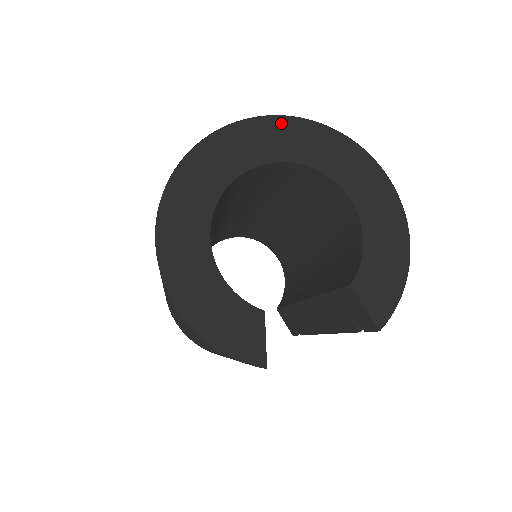
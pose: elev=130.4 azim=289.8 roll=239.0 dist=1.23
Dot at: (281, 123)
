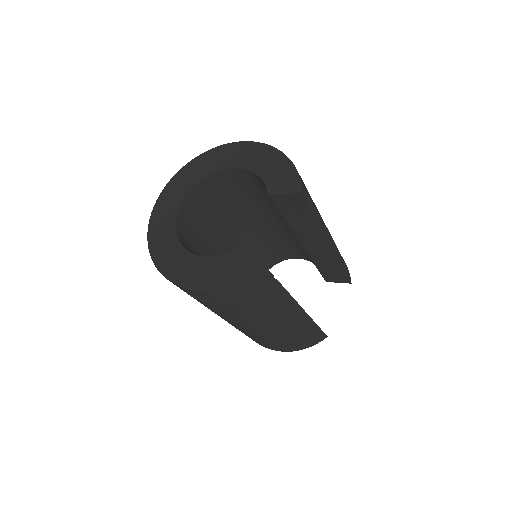
Dot at: (174, 181)
